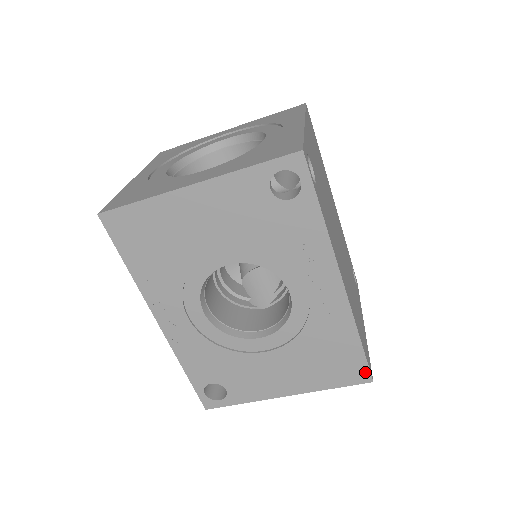
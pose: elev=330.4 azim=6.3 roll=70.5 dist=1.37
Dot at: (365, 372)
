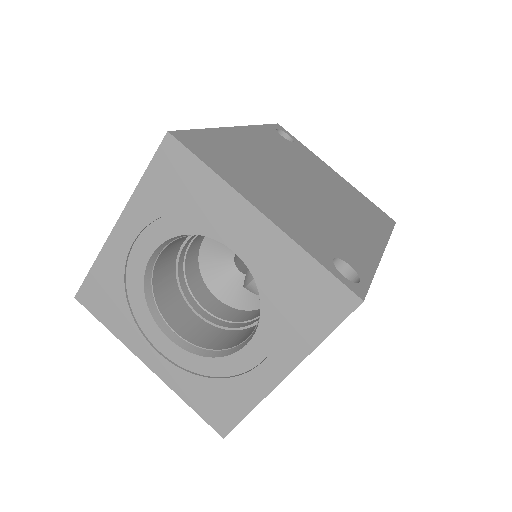
Dot at: occluded
